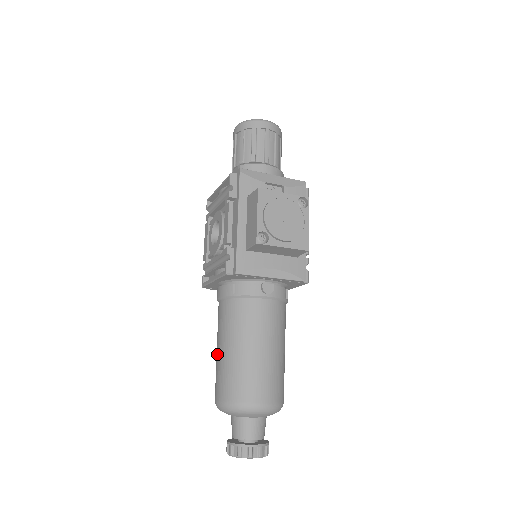
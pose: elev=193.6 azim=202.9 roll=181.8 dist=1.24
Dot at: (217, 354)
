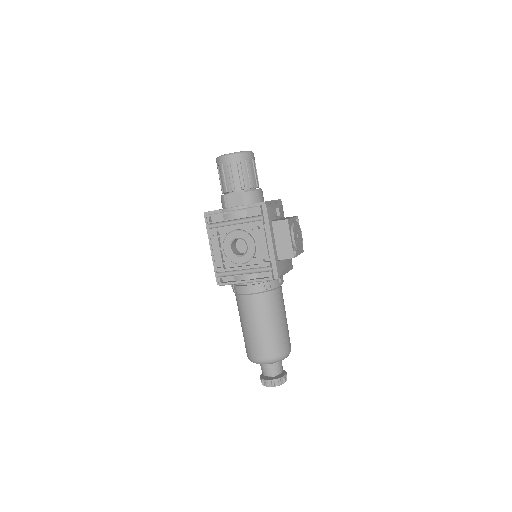
Dot at: (254, 331)
